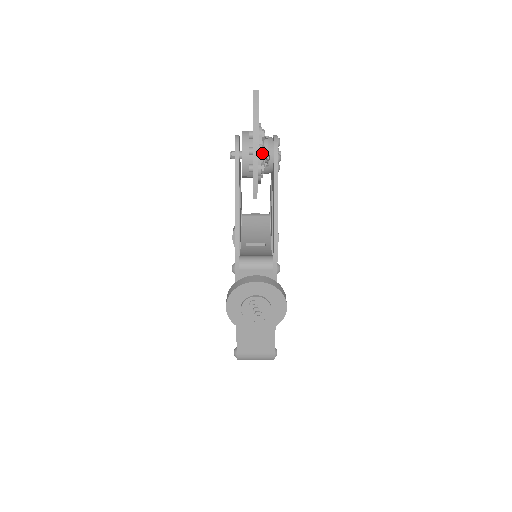
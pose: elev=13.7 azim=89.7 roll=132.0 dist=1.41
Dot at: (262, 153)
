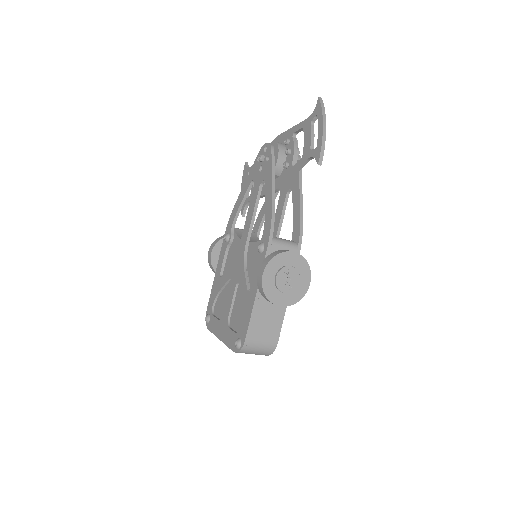
Dot at: (298, 154)
